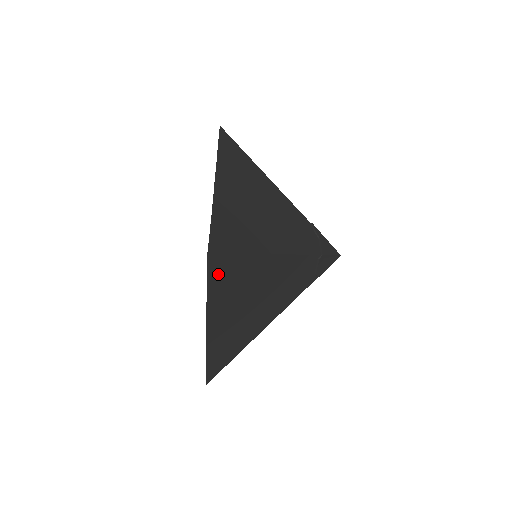
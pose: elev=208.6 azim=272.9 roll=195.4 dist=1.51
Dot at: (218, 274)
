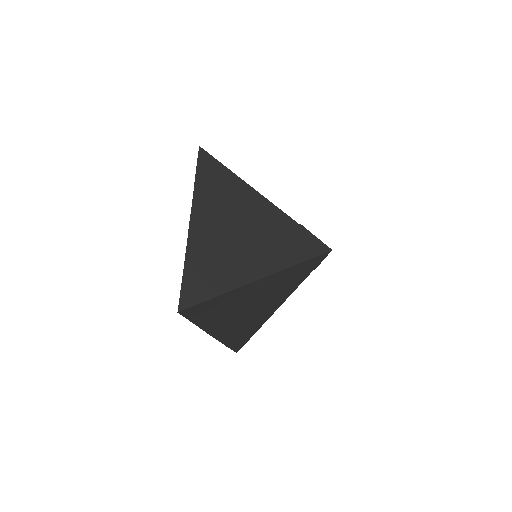
Dot at: (198, 314)
